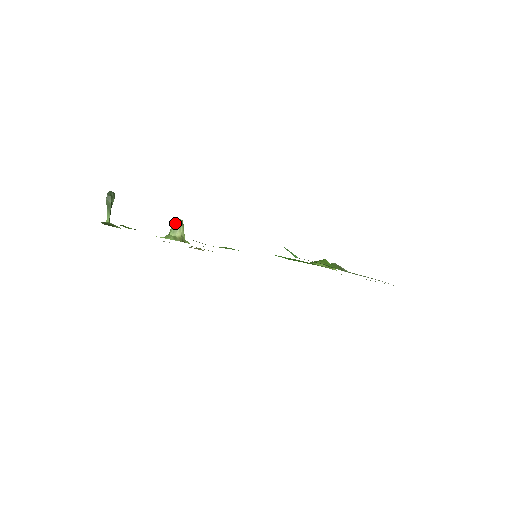
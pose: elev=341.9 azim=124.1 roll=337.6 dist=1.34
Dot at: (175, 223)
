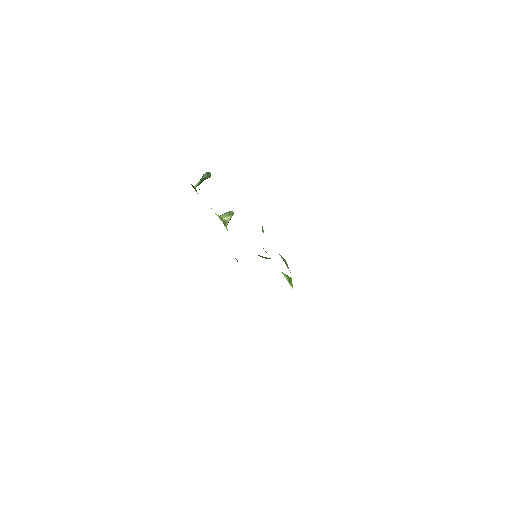
Dot at: (229, 212)
